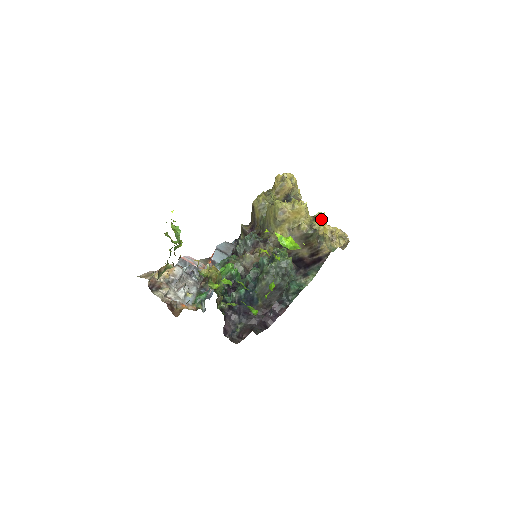
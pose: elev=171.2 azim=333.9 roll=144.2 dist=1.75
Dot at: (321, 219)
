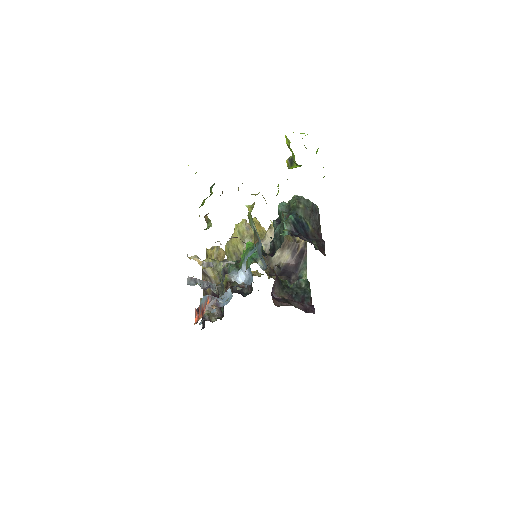
Dot at: occluded
